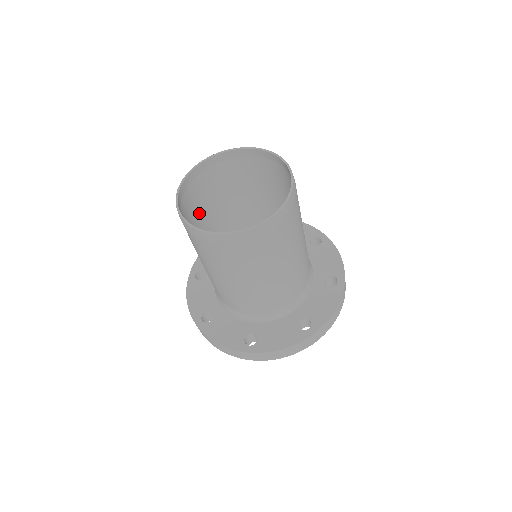
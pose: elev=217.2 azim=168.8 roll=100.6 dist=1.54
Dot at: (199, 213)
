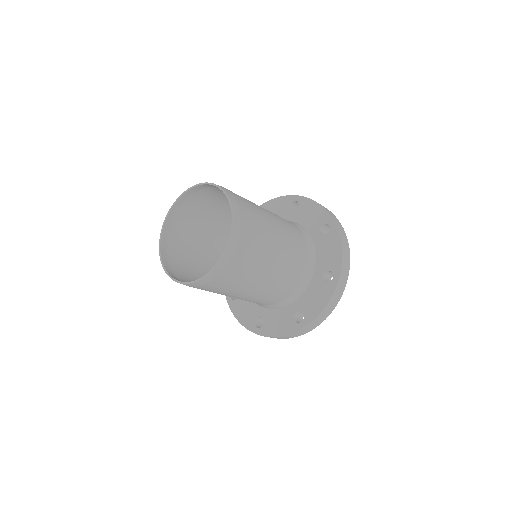
Dot at: (220, 203)
